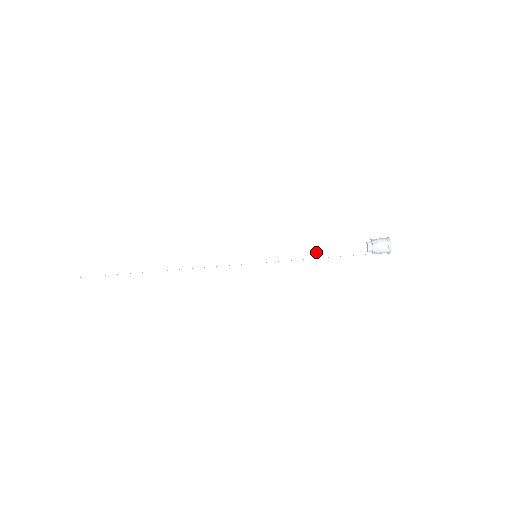
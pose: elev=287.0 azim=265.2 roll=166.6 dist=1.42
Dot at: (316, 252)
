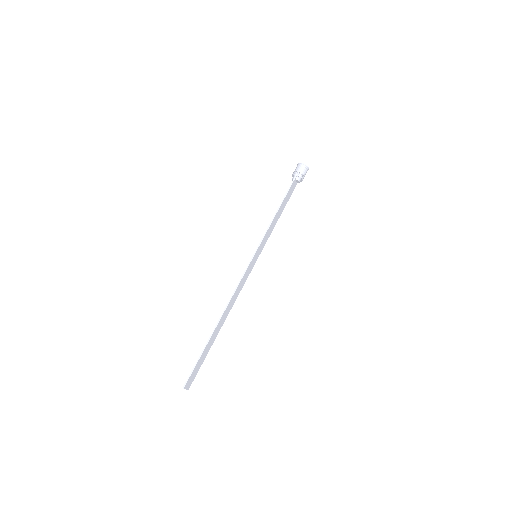
Dot at: (278, 215)
